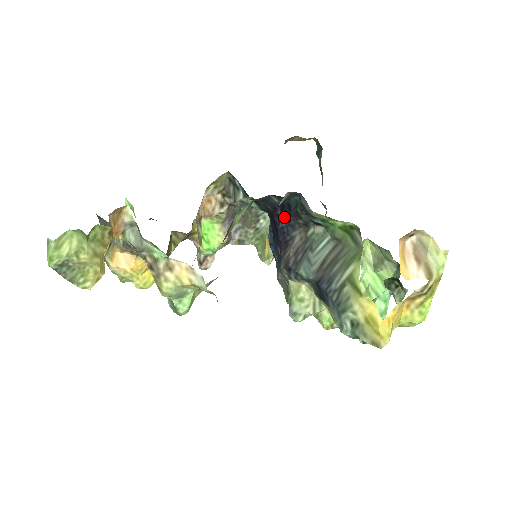
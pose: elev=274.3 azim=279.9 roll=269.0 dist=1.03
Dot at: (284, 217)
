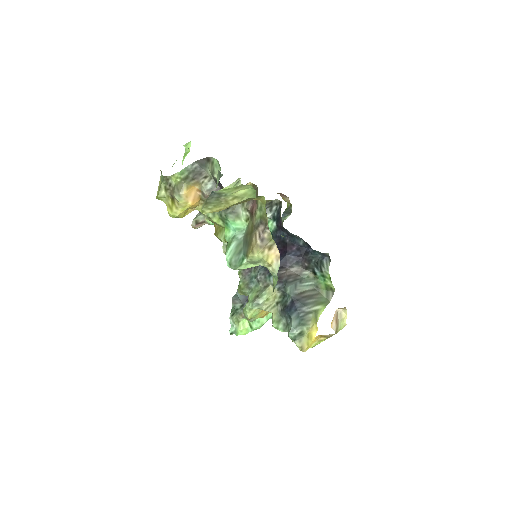
Dot at: (297, 254)
